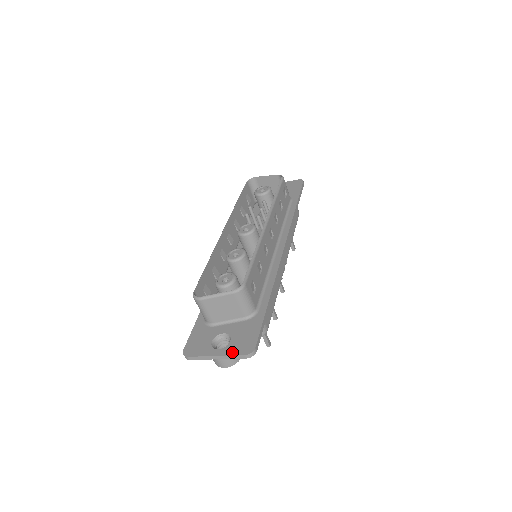
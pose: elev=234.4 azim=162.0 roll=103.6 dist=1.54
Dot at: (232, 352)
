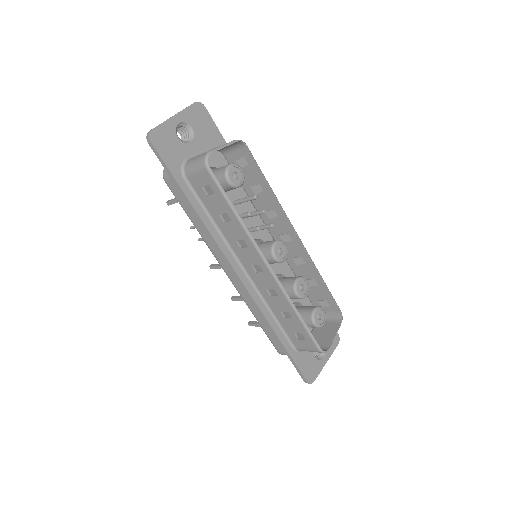
Dot at: (332, 350)
